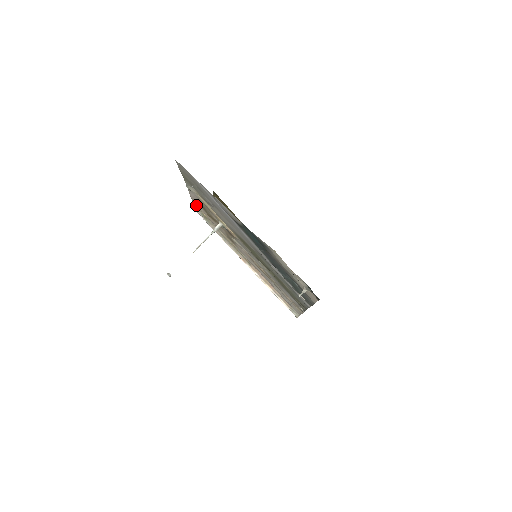
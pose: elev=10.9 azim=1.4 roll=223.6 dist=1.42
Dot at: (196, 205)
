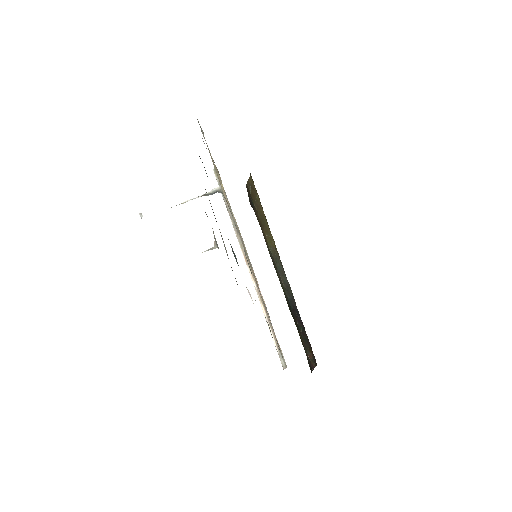
Dot at: occluded
